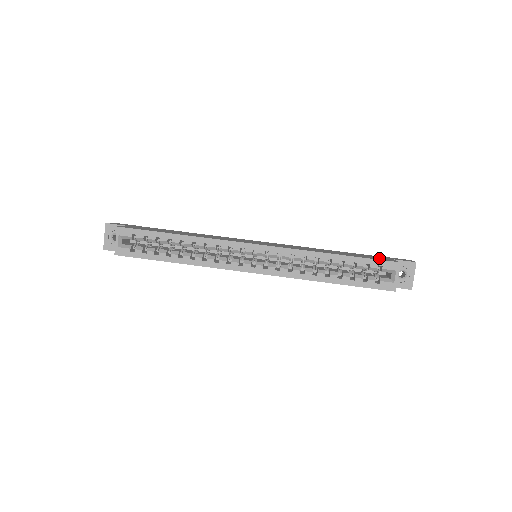
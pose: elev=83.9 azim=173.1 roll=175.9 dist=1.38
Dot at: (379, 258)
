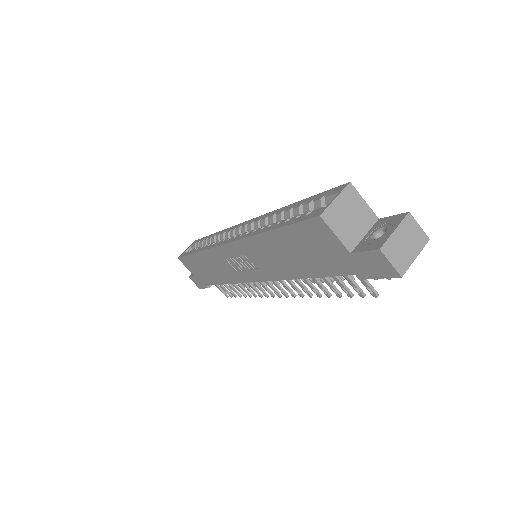
Dot at: occluded
